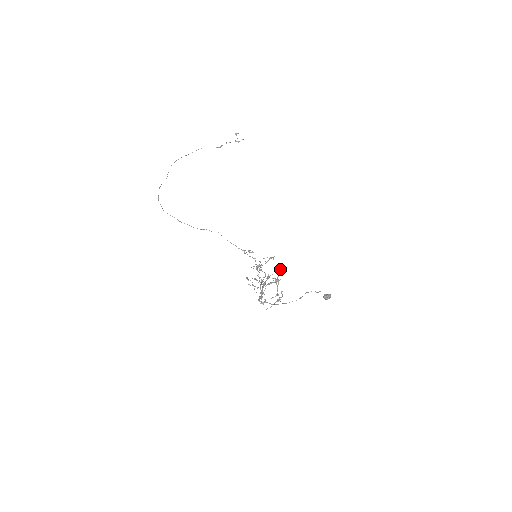
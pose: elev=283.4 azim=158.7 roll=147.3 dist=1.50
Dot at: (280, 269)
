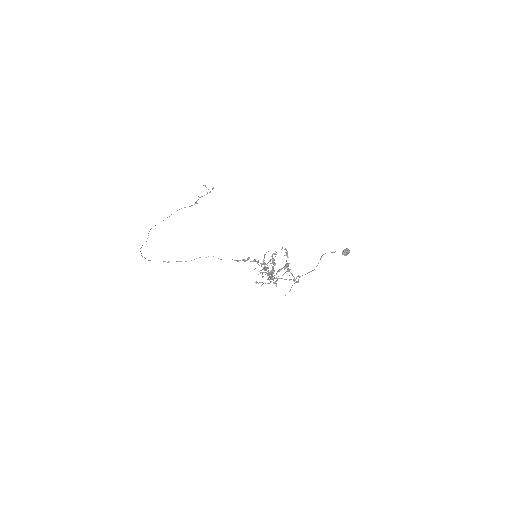
Dot at: occluded
